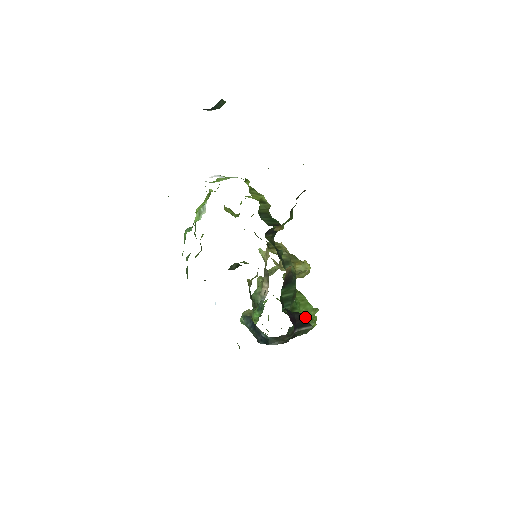
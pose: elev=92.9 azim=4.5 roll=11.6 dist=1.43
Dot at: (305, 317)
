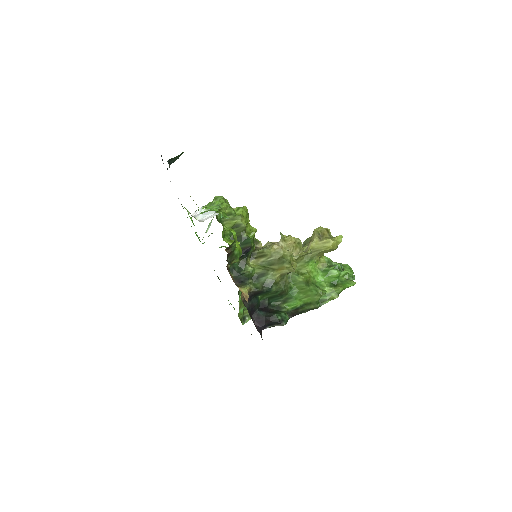
Dot at: (275, 318)
